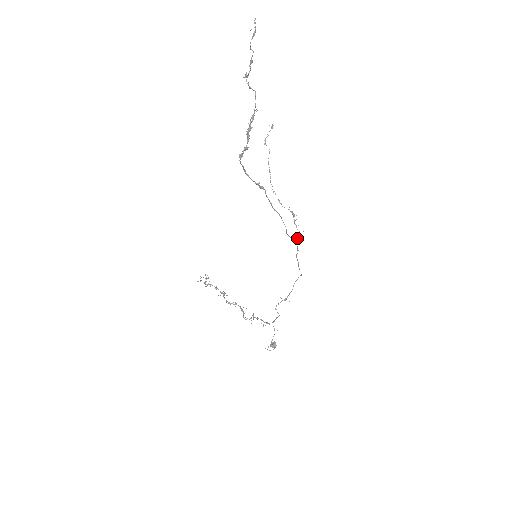
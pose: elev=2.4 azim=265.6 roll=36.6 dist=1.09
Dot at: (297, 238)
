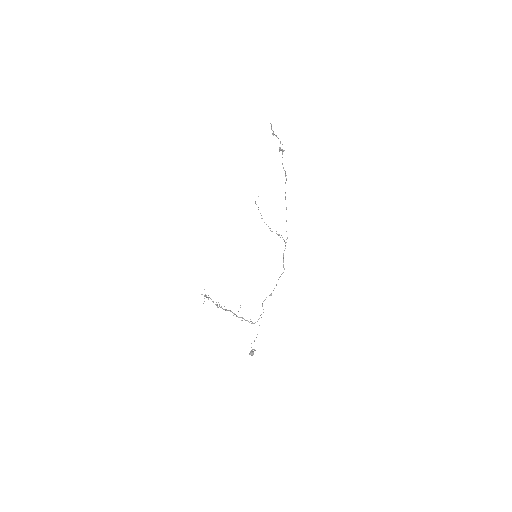
Dot at: occluded
